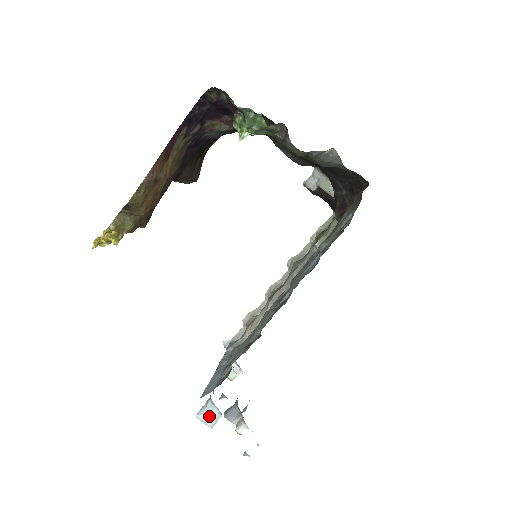
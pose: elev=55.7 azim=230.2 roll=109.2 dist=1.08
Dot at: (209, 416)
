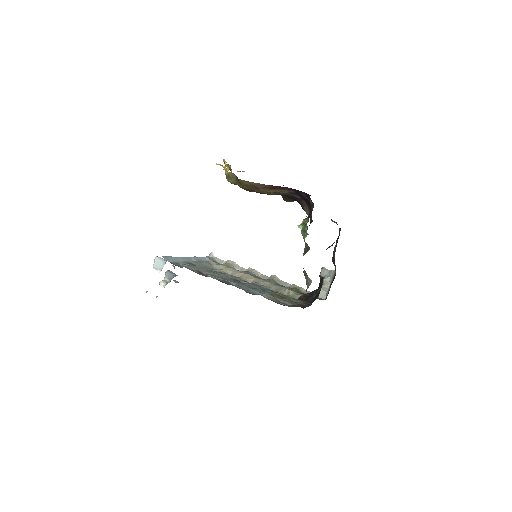
Dot at: (158, 264)
